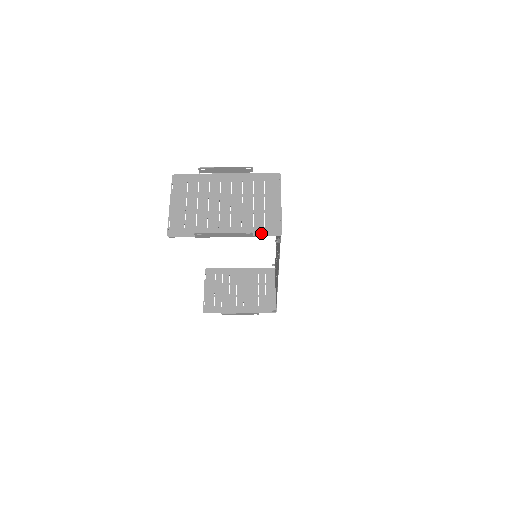
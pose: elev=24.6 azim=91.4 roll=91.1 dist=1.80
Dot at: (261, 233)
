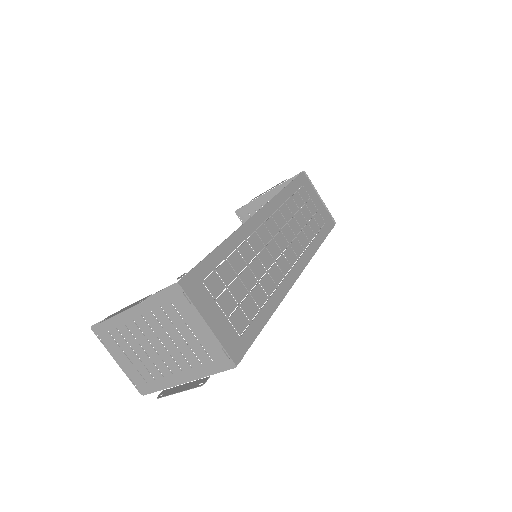
Dot at: (214, 370)
